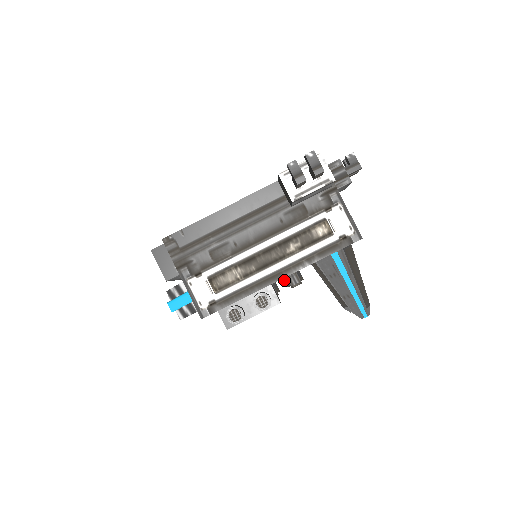
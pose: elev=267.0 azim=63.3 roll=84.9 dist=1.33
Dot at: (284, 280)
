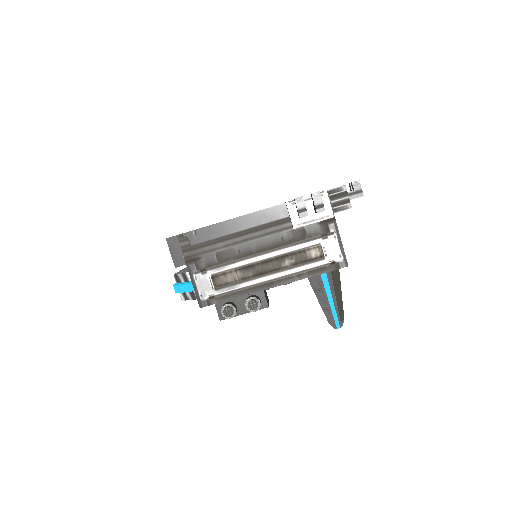
Dot at: occluded
